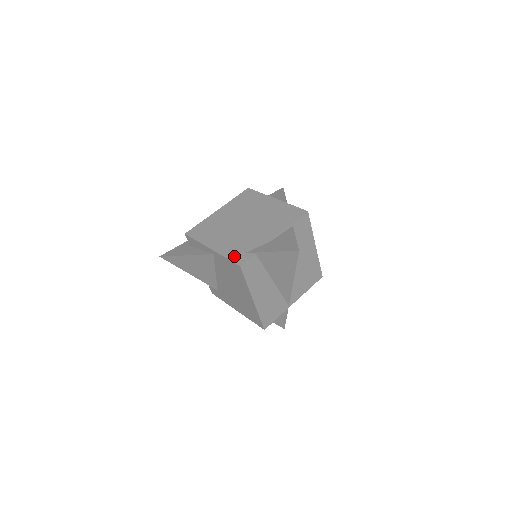
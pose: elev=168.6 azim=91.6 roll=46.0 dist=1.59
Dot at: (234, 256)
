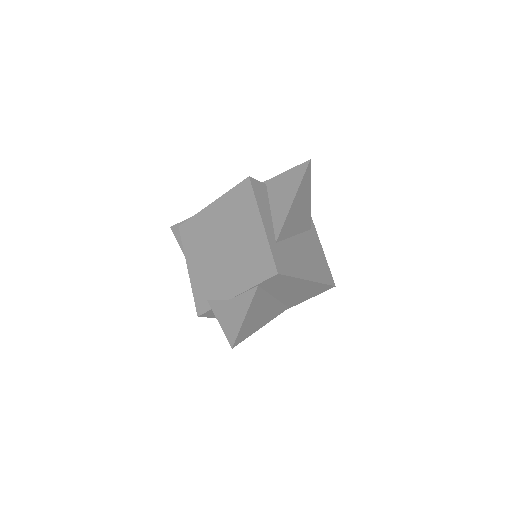
Dot at: (198, 298)
